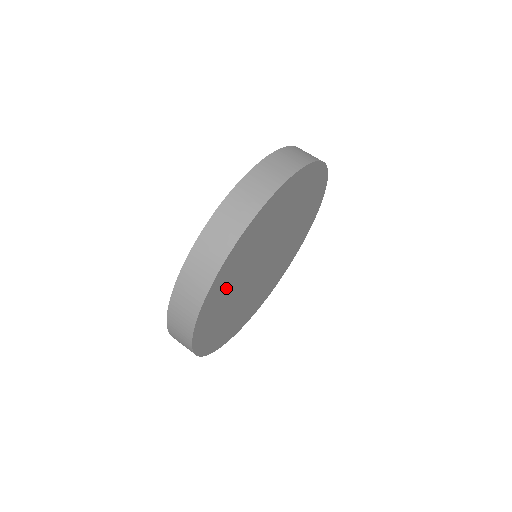
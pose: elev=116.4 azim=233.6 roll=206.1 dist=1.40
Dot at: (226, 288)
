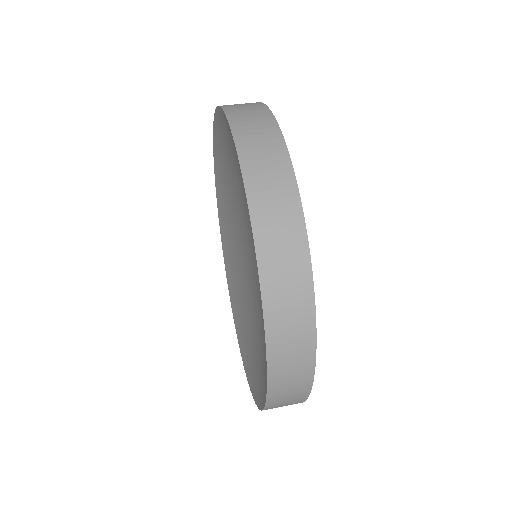
Dot at: occluded
